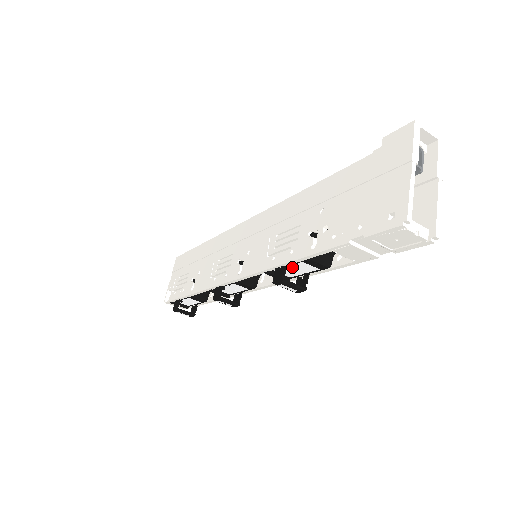
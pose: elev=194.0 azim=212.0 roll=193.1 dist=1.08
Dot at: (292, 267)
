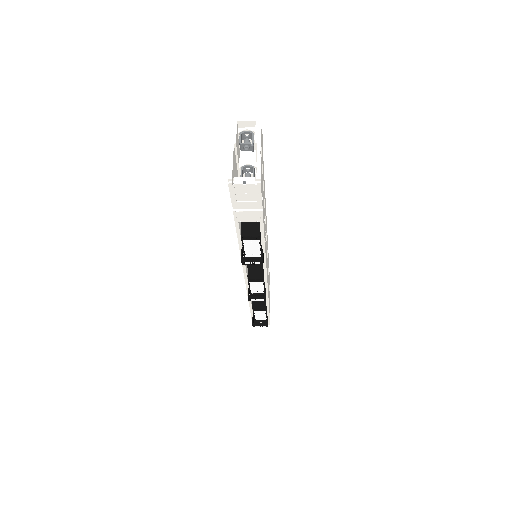
Dot at: (247, 248)
